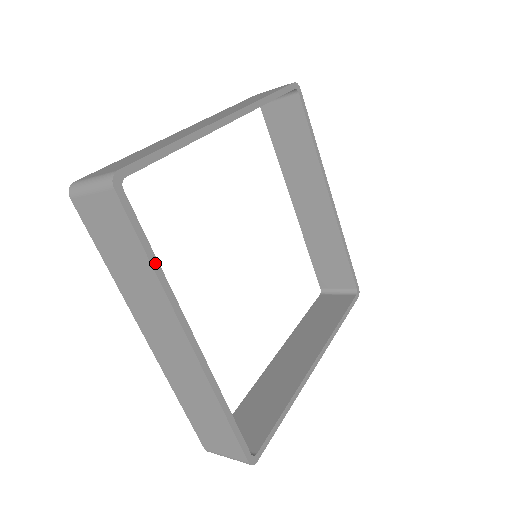
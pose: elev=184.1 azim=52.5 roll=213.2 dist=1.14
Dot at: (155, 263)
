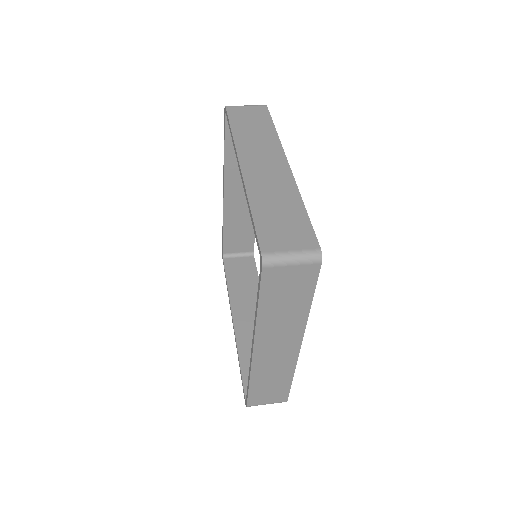
Dot at: (310, 302)
